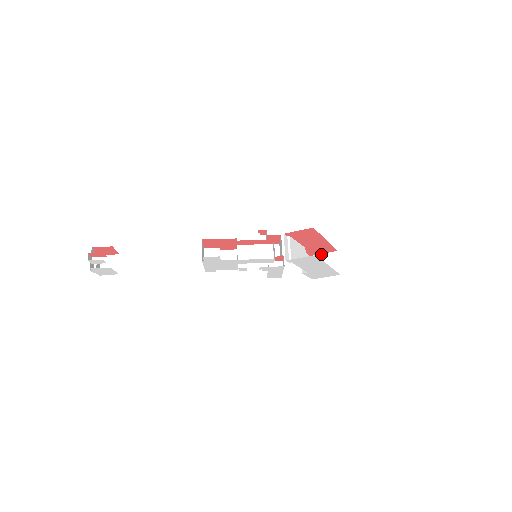
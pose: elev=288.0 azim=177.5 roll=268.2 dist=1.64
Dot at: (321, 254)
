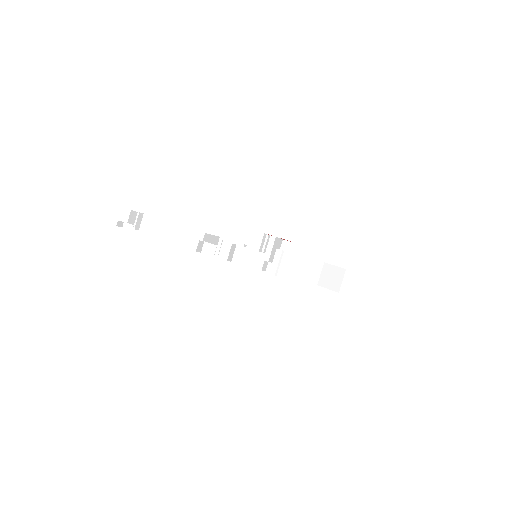
Dot at: (333, 265)
